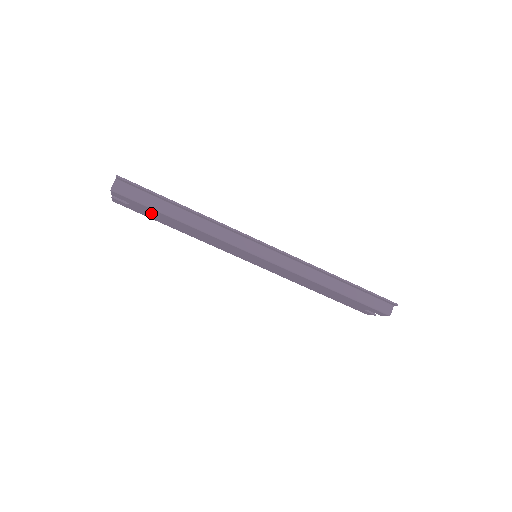
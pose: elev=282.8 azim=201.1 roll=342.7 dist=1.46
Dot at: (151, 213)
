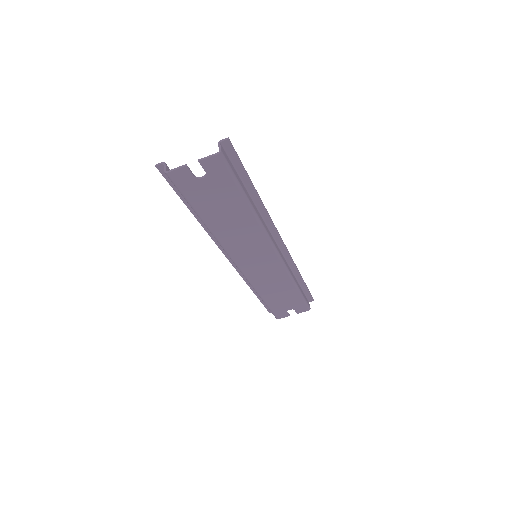
Dot at: (217, 194)
